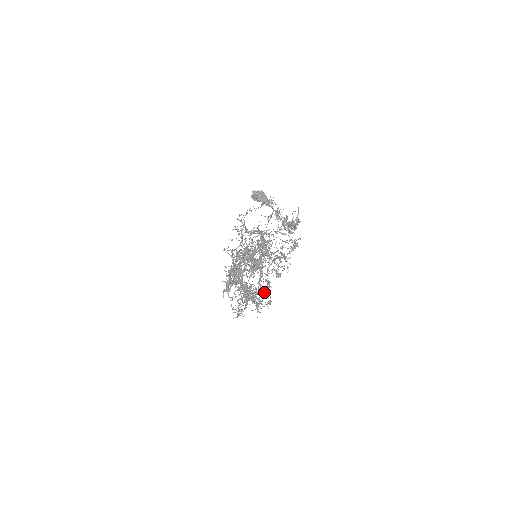
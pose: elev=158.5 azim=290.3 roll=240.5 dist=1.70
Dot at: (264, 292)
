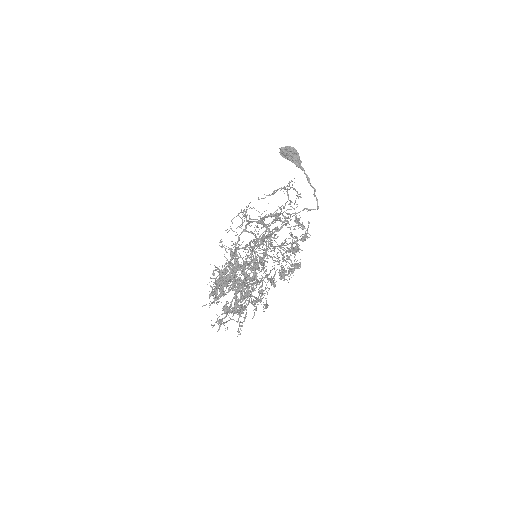
Dot at: occluded
